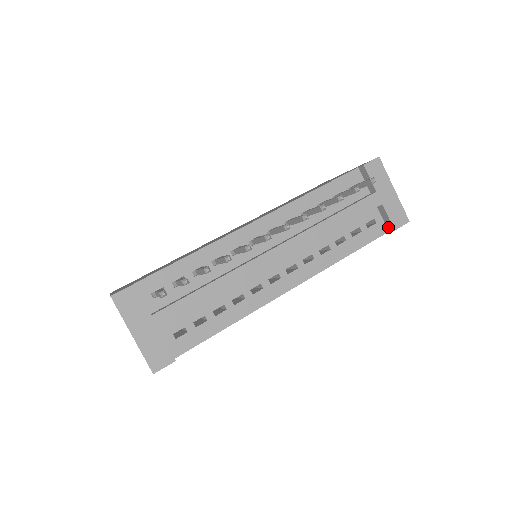
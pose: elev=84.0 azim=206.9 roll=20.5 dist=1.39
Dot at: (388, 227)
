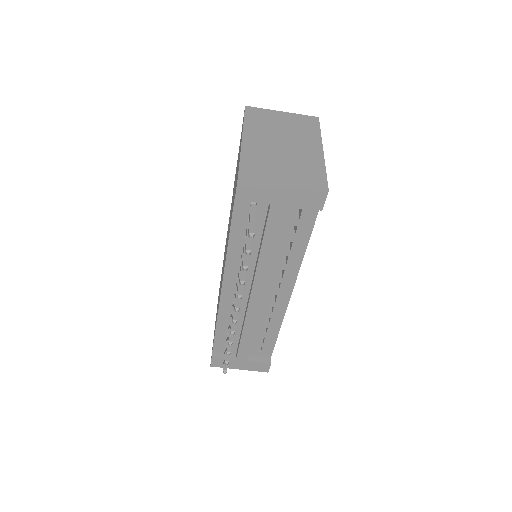
Dot at: occluded
